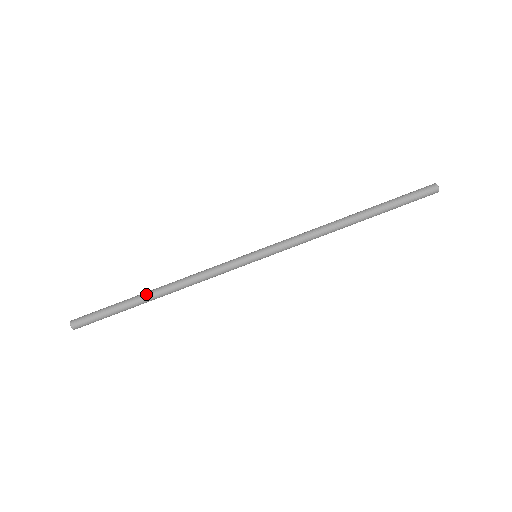
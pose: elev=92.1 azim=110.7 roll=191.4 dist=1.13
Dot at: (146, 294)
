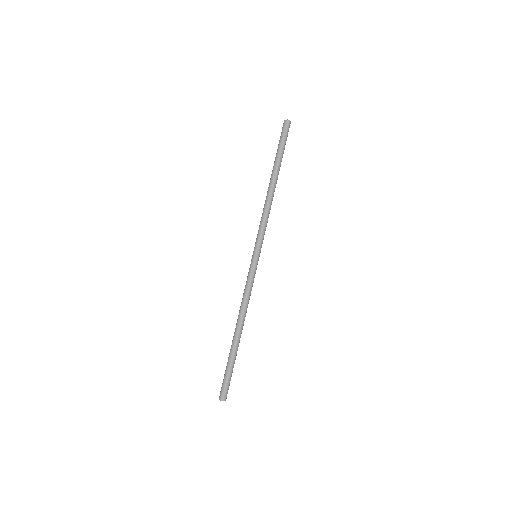
Dot at: (237, 340)
